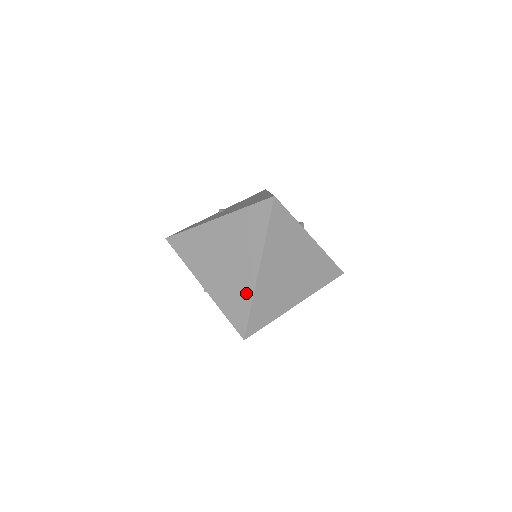
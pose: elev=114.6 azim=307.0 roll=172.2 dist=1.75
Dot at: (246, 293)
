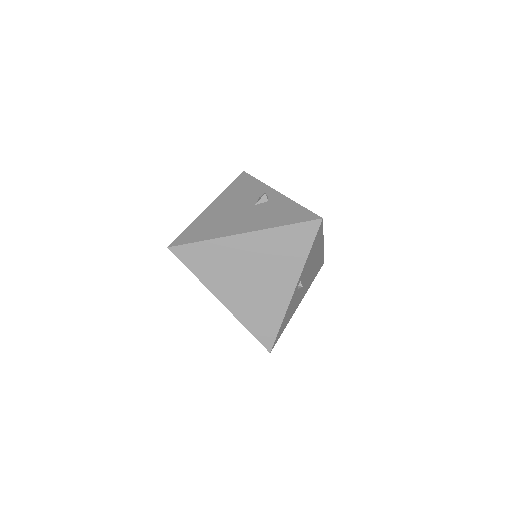
Dot at: occluded
